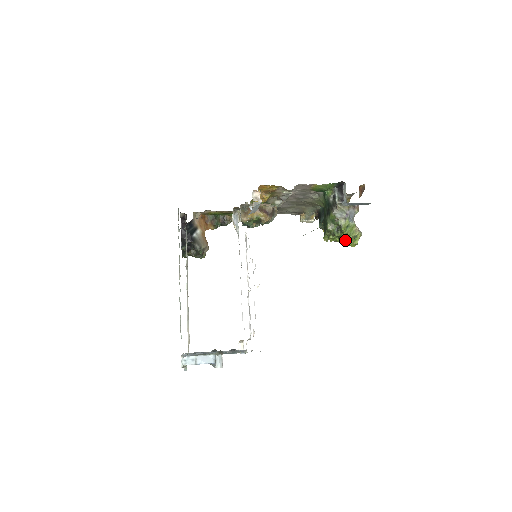
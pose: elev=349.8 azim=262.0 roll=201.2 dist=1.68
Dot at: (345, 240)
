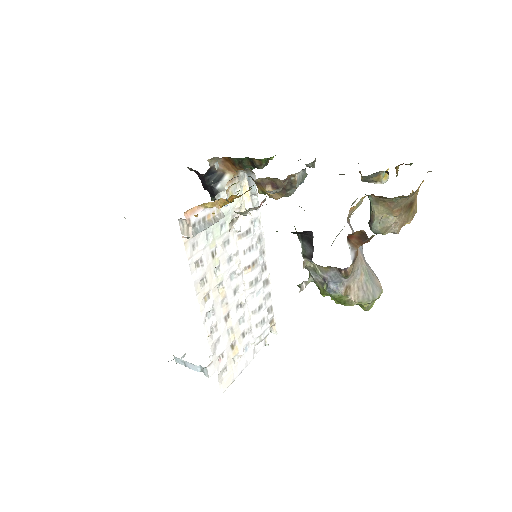
Dot at: occluded
